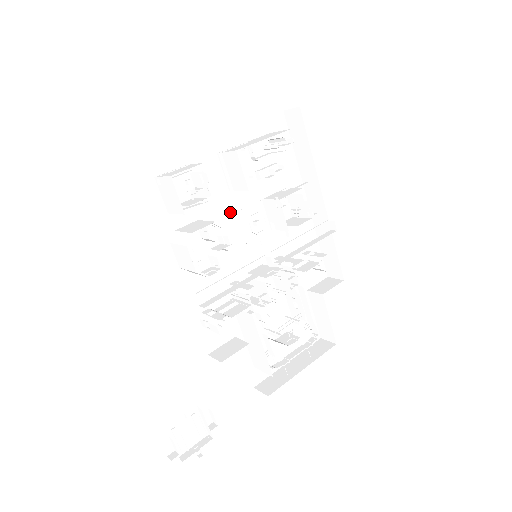
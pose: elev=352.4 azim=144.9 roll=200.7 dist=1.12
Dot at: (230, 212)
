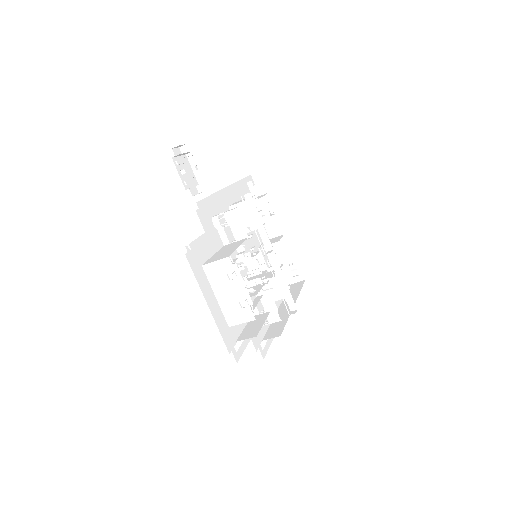
Dot at: occluded
